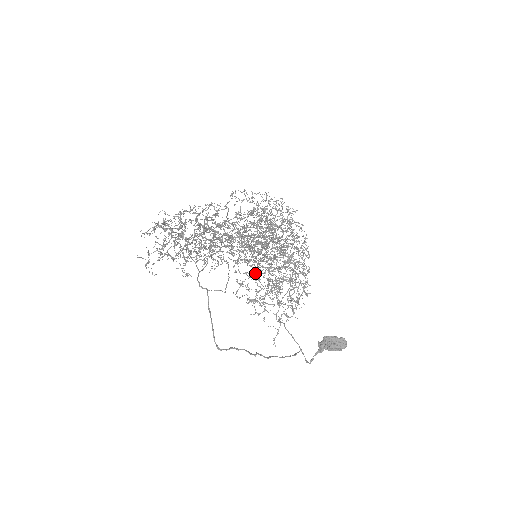
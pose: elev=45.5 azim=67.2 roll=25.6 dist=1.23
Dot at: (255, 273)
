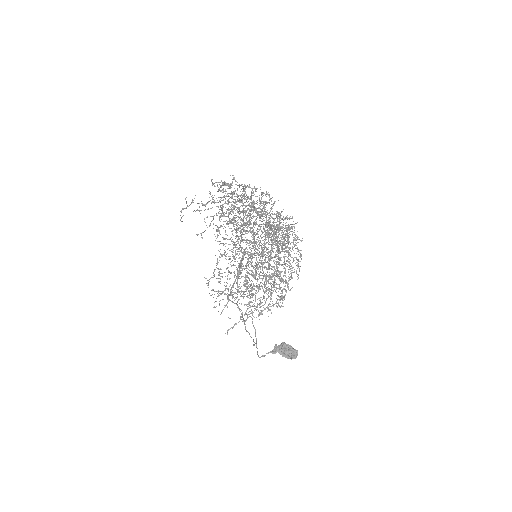
Dot at: occluded
